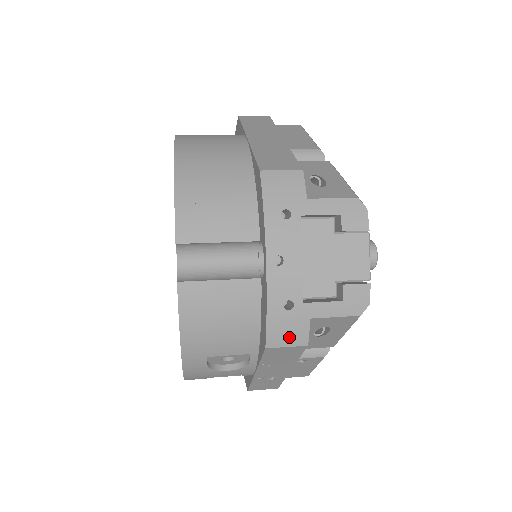
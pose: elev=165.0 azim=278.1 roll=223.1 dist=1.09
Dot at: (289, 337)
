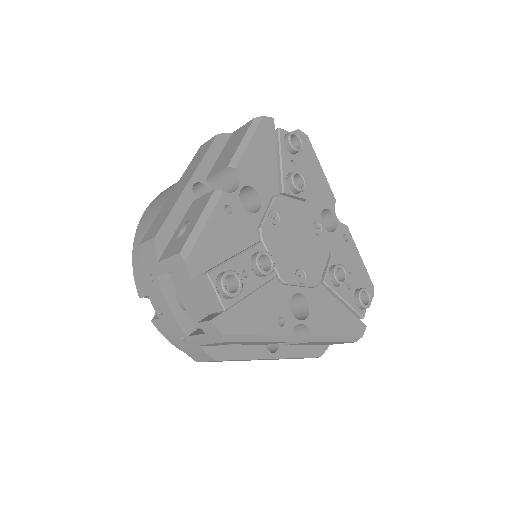
Dot at: (200, 356)
